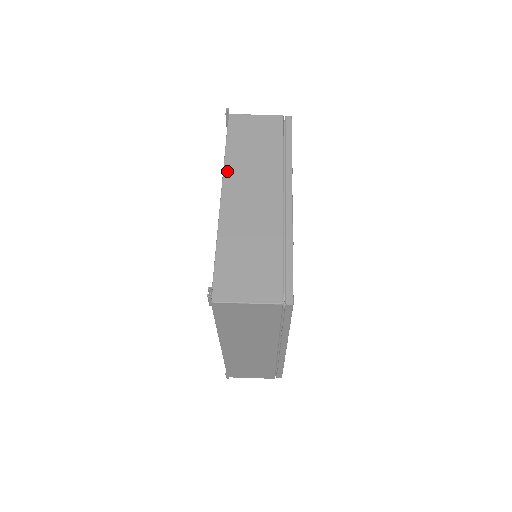
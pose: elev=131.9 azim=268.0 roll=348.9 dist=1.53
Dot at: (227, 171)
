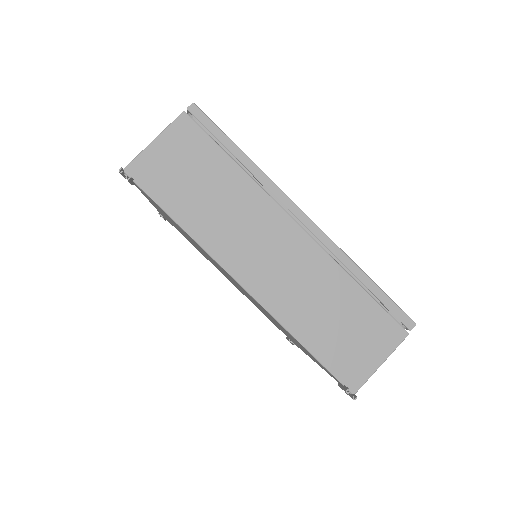
Dot at: (212, 250)
